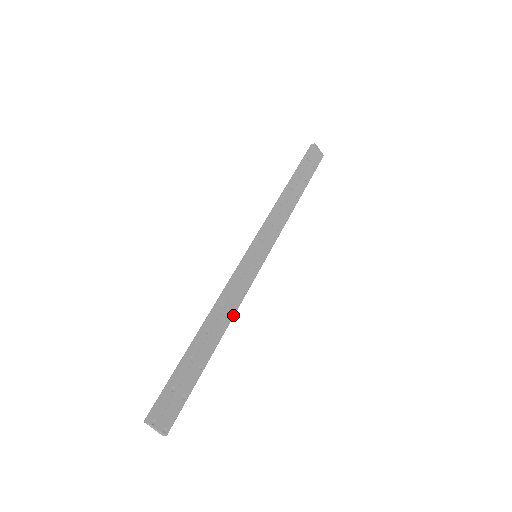
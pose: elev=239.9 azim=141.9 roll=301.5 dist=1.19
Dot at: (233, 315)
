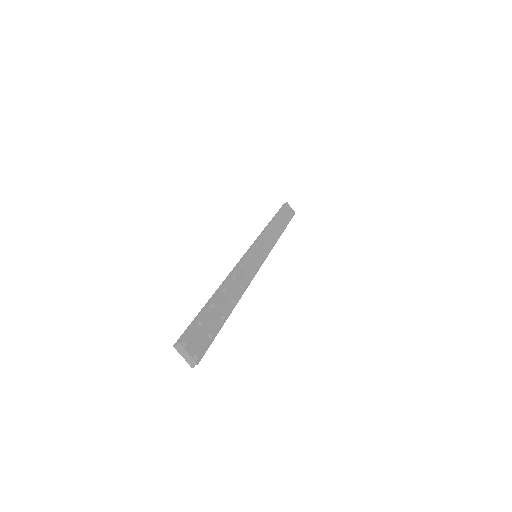
Dot at: (245, 289)
